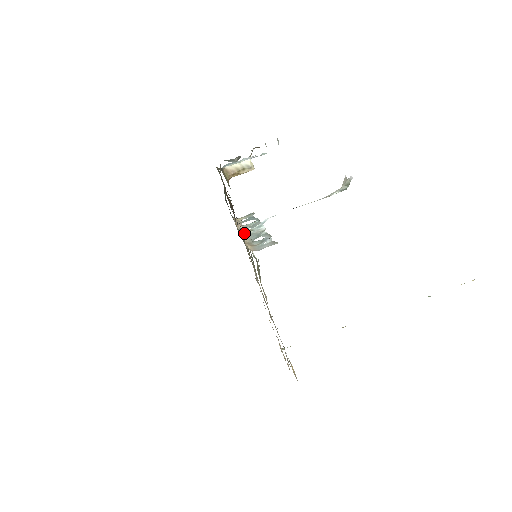
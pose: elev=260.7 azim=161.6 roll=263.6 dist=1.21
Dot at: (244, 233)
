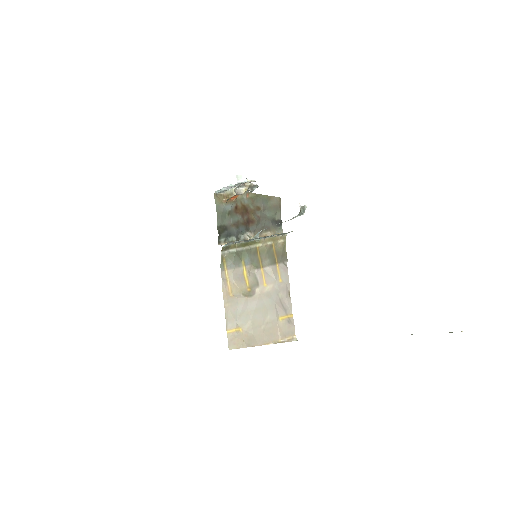
Dot at: occluded
